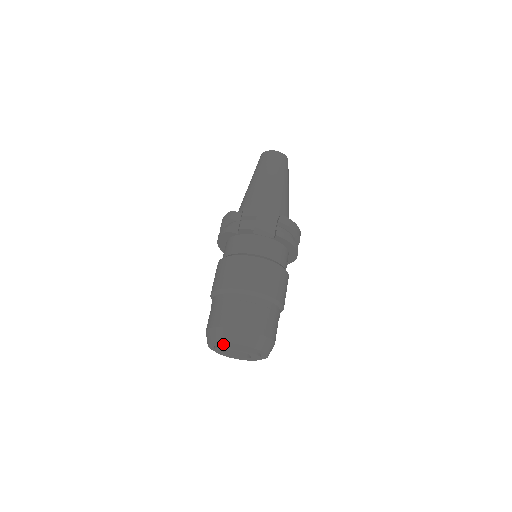
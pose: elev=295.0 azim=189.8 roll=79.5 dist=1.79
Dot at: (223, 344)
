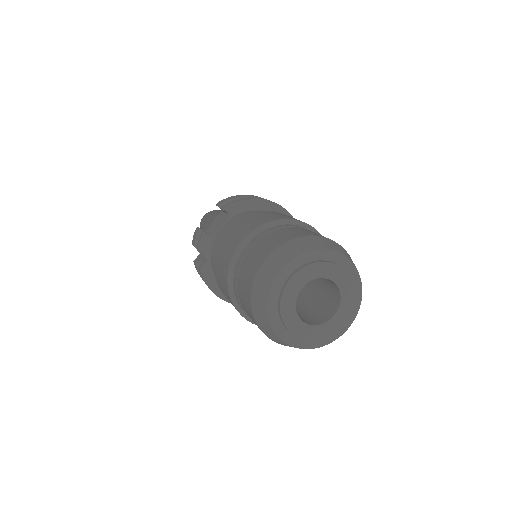
Dot at: (277, 307)
